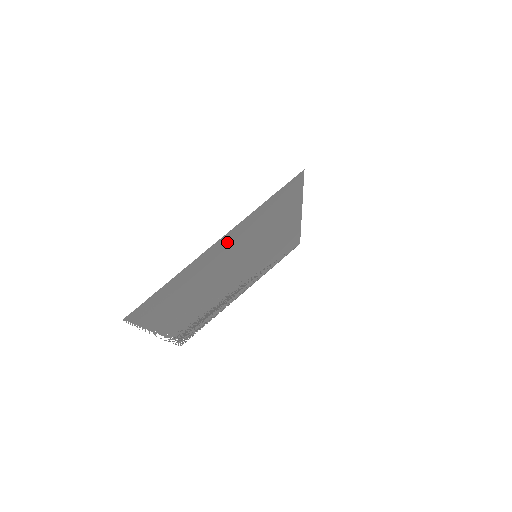
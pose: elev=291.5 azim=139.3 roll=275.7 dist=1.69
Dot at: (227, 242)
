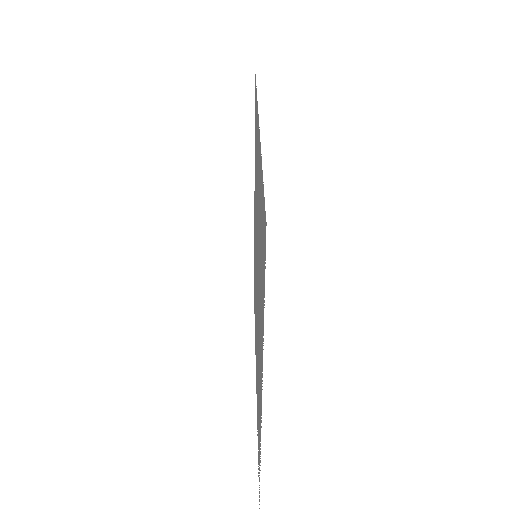
Dot at: occluded
